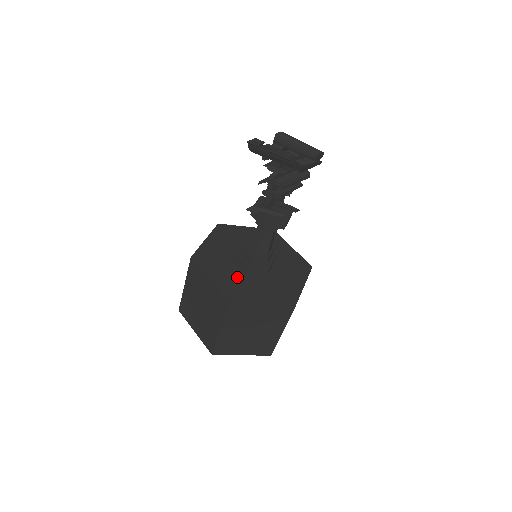
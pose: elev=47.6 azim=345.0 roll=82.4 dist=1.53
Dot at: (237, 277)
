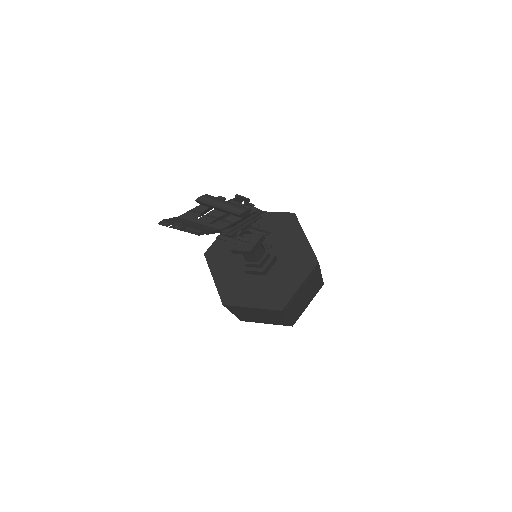
Dot at: (238, 276)
